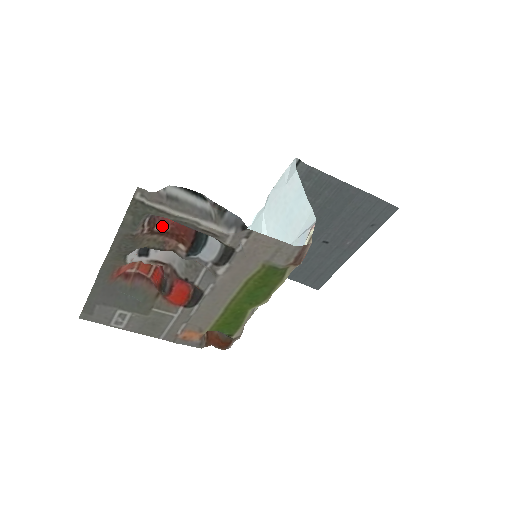
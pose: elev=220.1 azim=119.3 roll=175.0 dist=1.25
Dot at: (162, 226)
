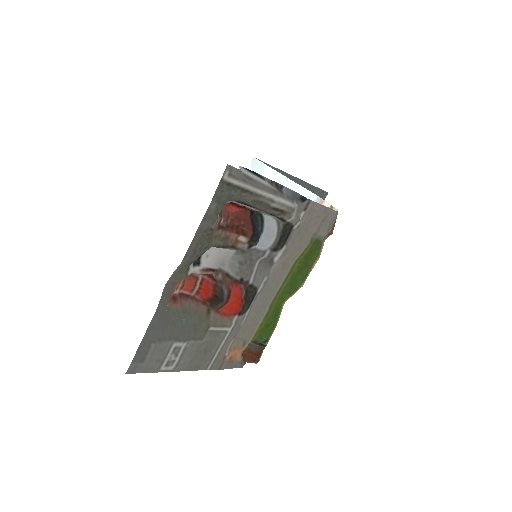
Dot at: (225, 218)
